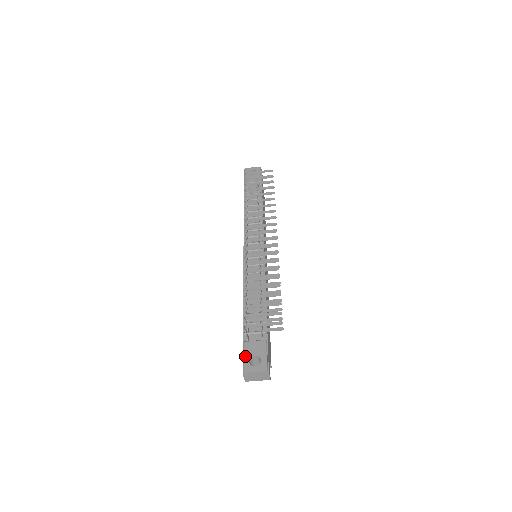
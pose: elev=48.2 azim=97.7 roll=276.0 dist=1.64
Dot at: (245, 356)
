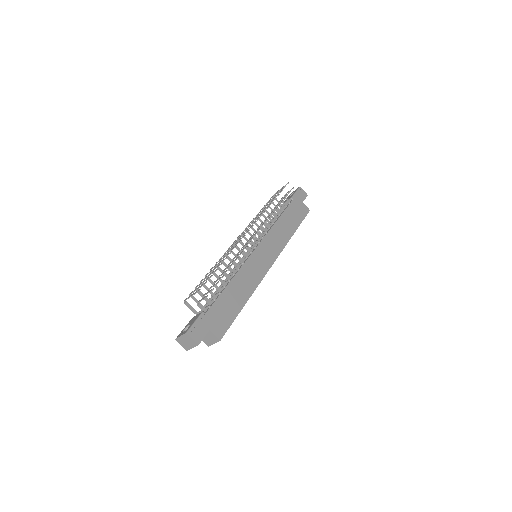
Dot at: (185, 327)
